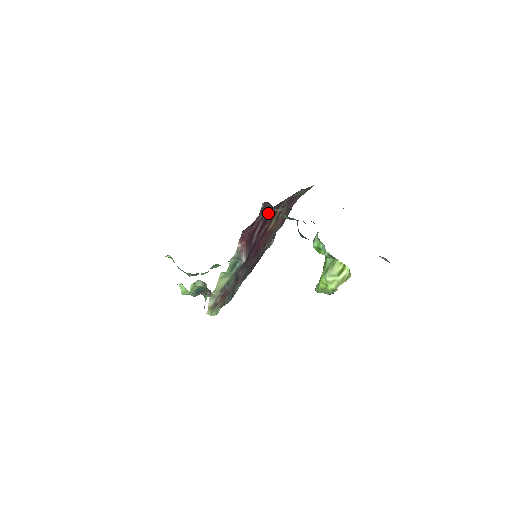
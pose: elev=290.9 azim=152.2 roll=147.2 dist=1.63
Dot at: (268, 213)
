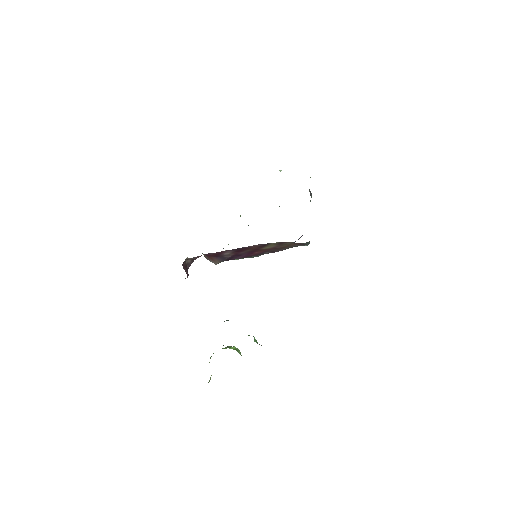
Dot at: (239, 248)
